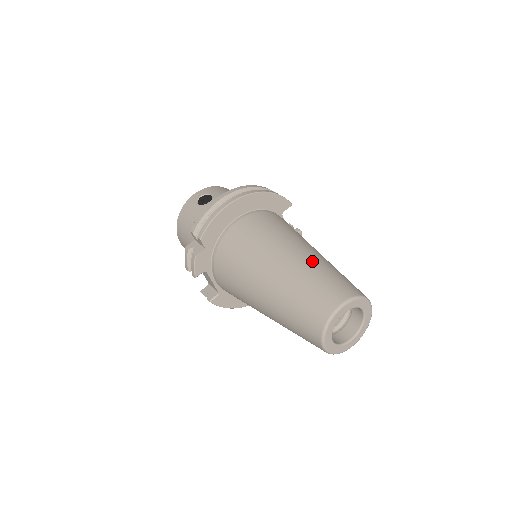
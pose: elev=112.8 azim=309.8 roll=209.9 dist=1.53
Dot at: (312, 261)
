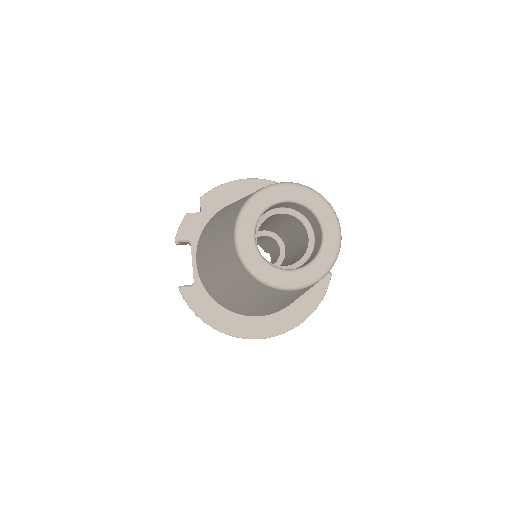
Dot at: occluded
